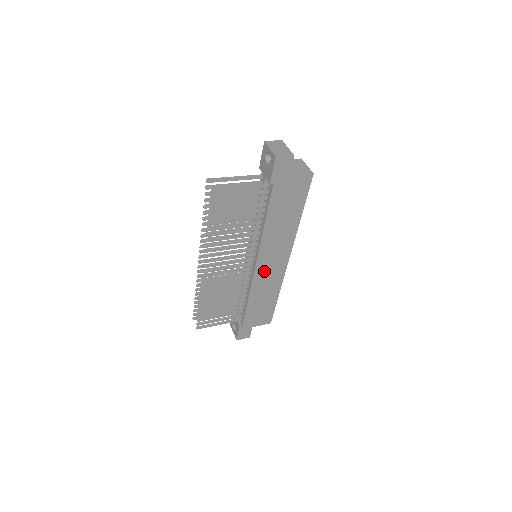
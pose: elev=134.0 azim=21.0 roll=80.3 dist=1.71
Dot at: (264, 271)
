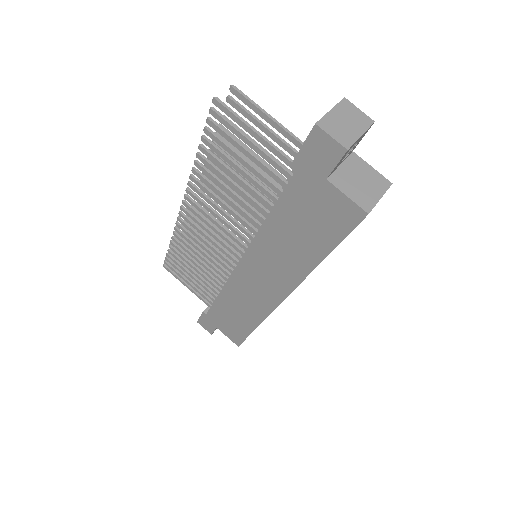
Dot at: (247, 281)
